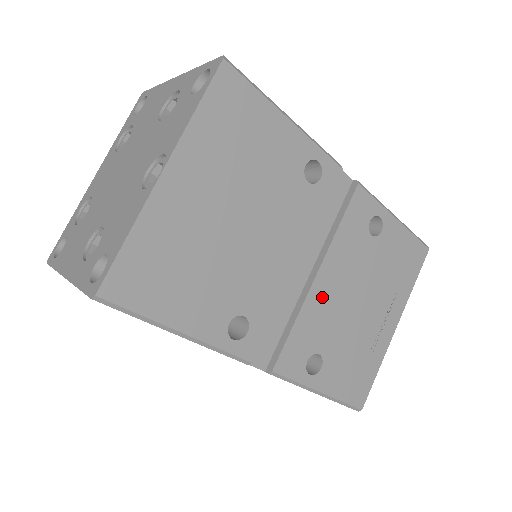
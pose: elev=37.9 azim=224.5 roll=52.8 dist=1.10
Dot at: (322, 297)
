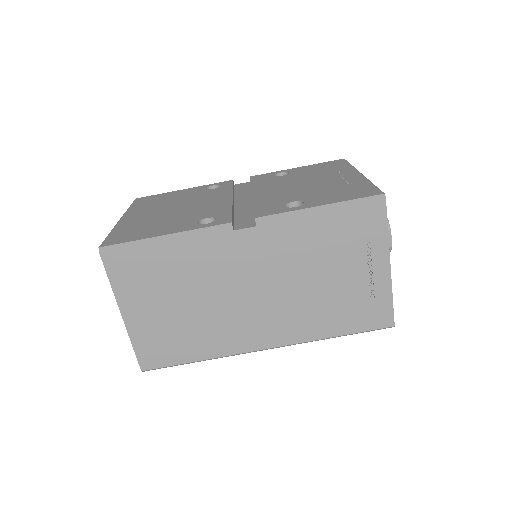
Dot at: (267, 195)
